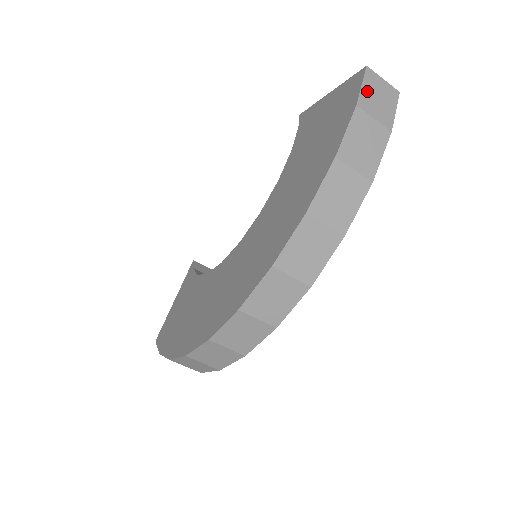
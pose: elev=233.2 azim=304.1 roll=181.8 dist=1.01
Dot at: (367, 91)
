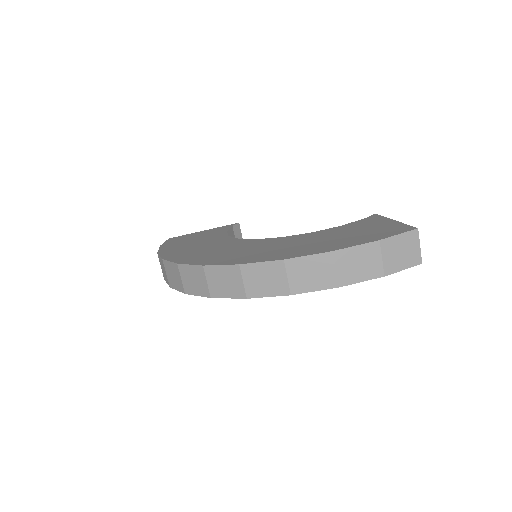
Dot at: (398, 241)
